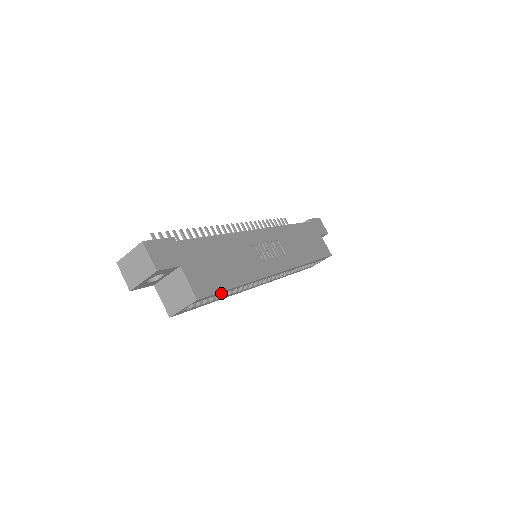
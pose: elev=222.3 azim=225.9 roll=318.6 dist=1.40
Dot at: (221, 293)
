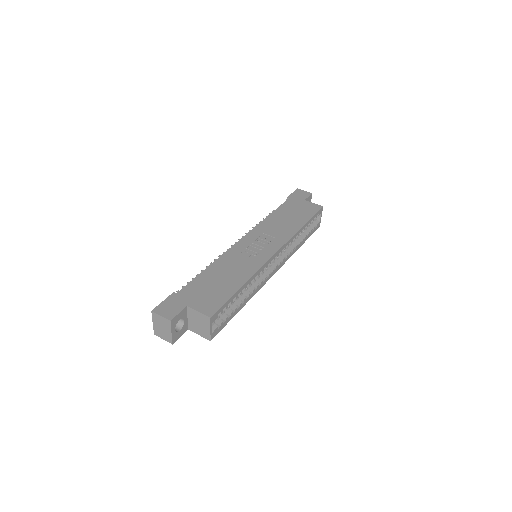
Dot at: (232, 301)
